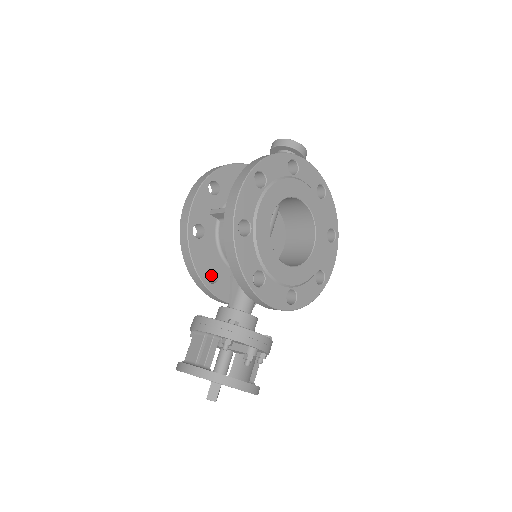
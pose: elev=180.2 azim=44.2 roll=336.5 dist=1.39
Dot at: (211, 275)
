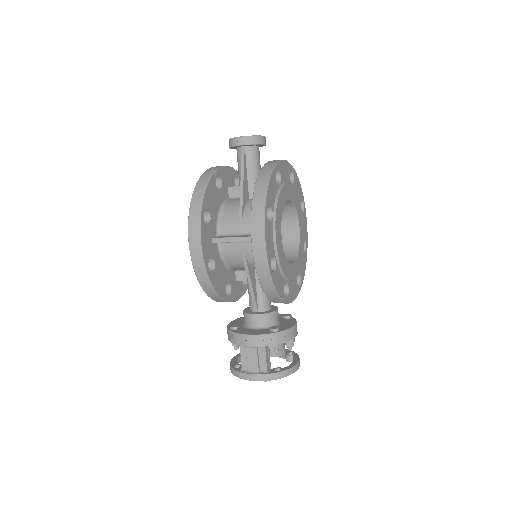
Dot at: occluded
